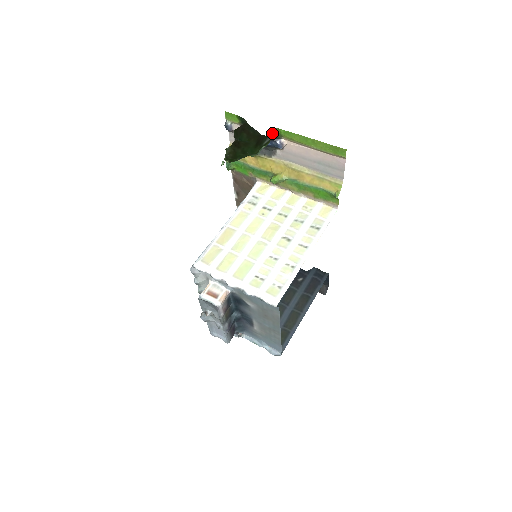
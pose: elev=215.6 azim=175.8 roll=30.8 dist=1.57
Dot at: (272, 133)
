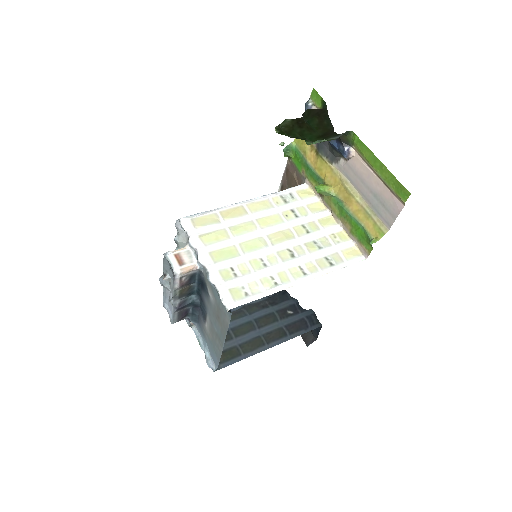
Dot at: (345, 135)
